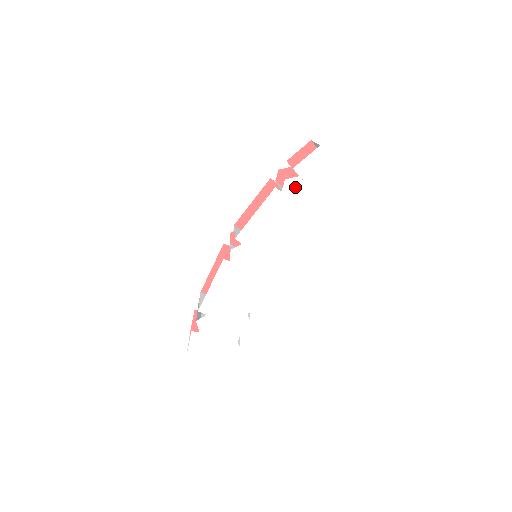
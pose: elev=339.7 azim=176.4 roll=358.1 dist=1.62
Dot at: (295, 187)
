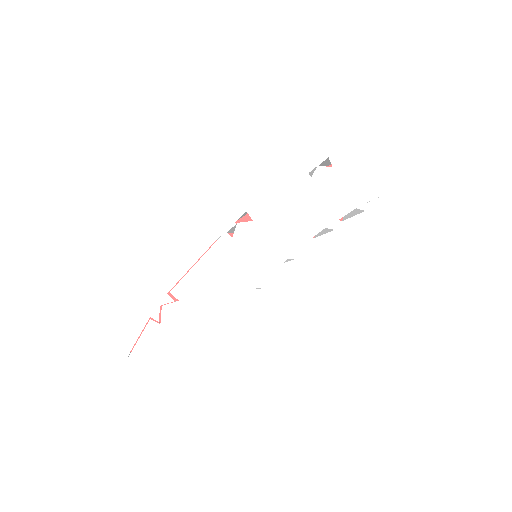
Dot at: (326, 177)
